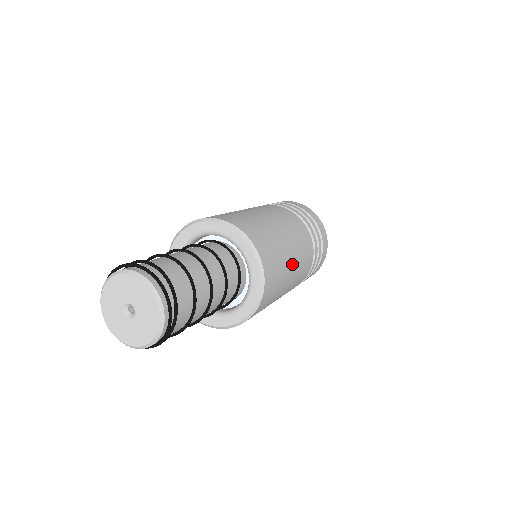
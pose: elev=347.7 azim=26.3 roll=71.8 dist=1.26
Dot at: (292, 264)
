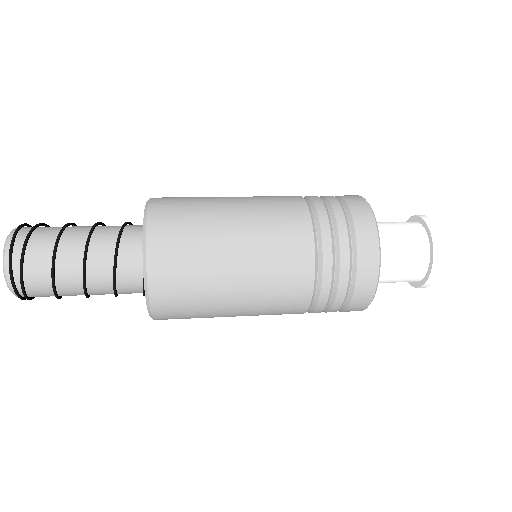
Dot at: (234, 290)
